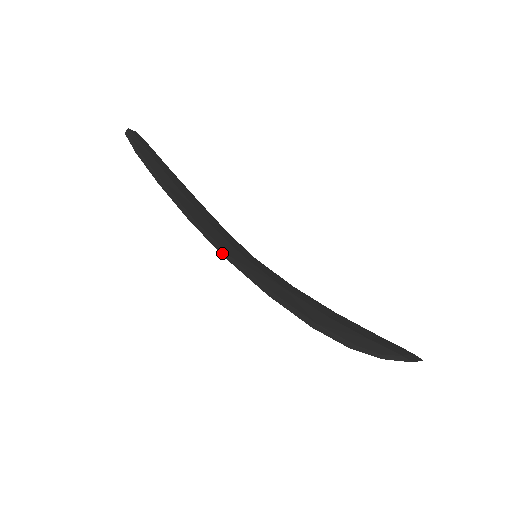
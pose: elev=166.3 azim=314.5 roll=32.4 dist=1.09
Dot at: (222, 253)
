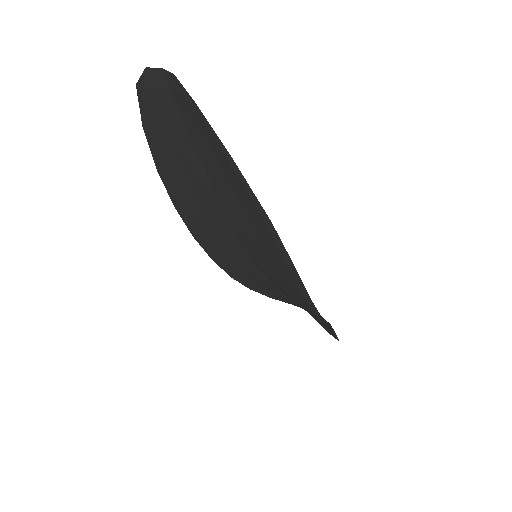
Dot at: occluded
